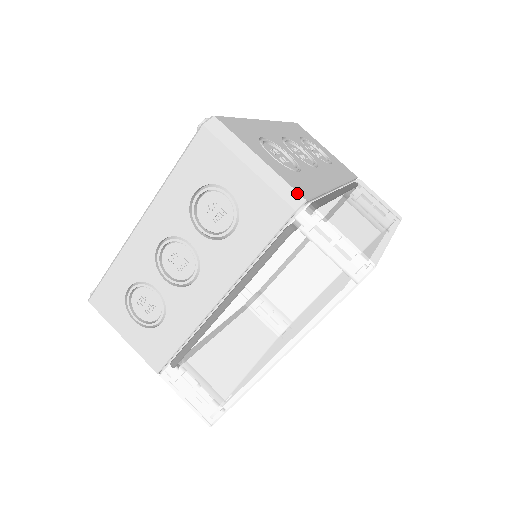
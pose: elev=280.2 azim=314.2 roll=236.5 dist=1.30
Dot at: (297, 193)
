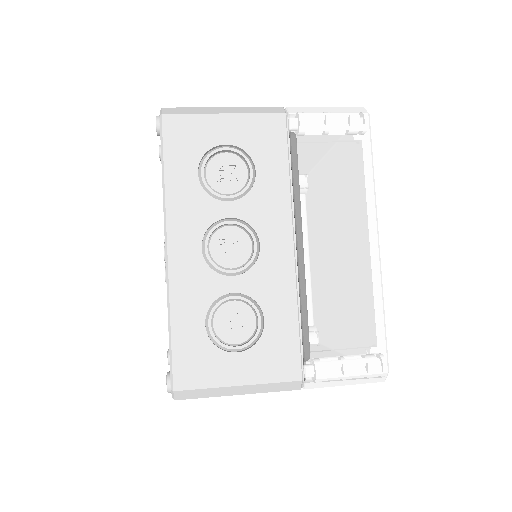
Dot at: (272, 107)
